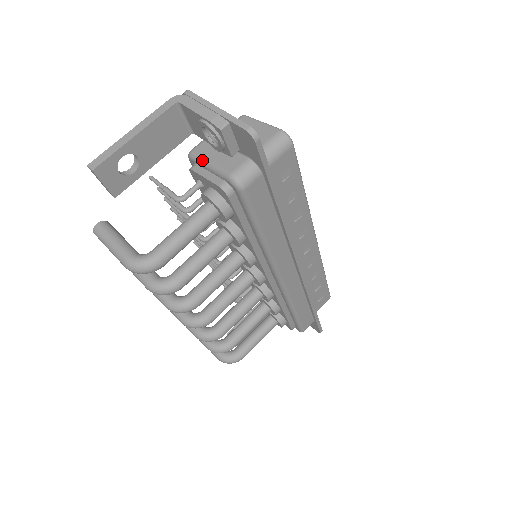
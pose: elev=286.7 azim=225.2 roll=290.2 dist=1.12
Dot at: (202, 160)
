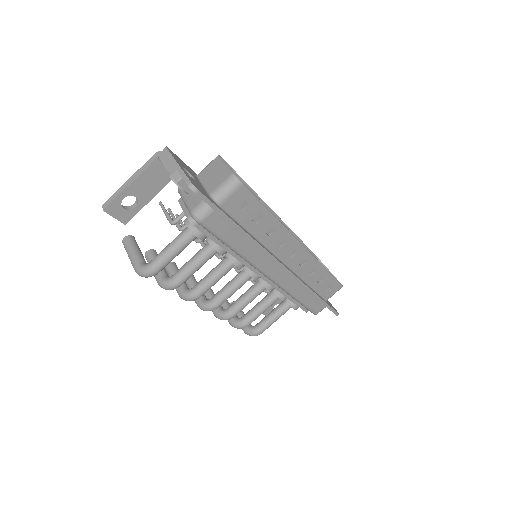
Dot at: (182, 196)
